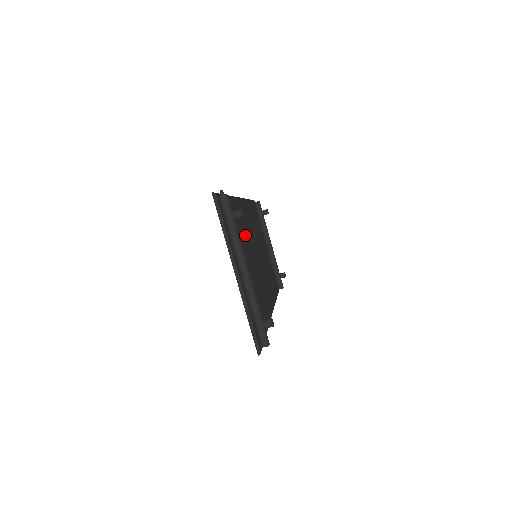
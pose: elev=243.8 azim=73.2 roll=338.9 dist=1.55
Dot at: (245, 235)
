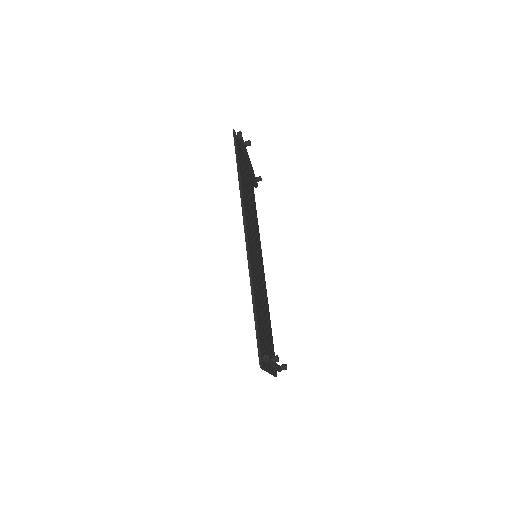
Dot at: occluded
